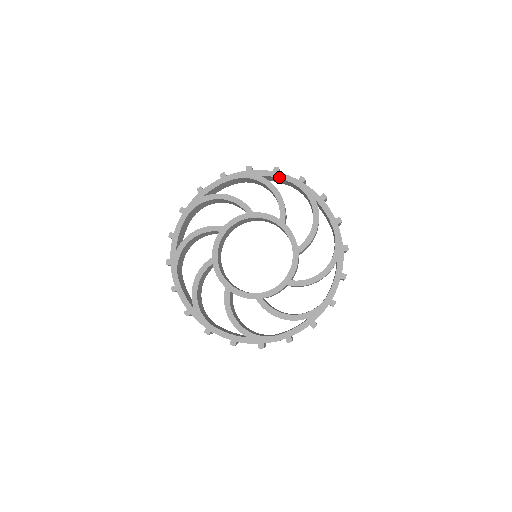
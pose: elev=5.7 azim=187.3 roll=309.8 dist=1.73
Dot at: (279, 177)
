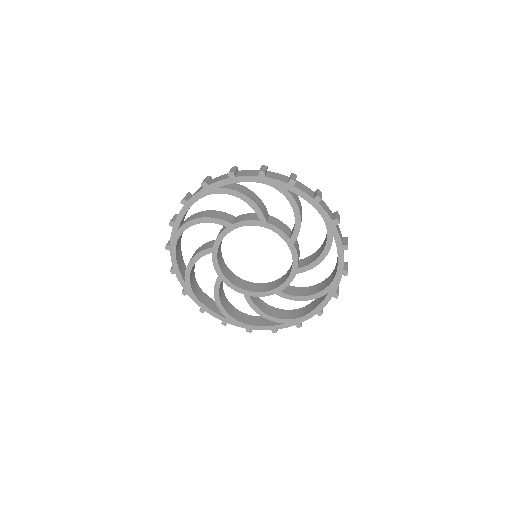
Dot at: (238, 181)
